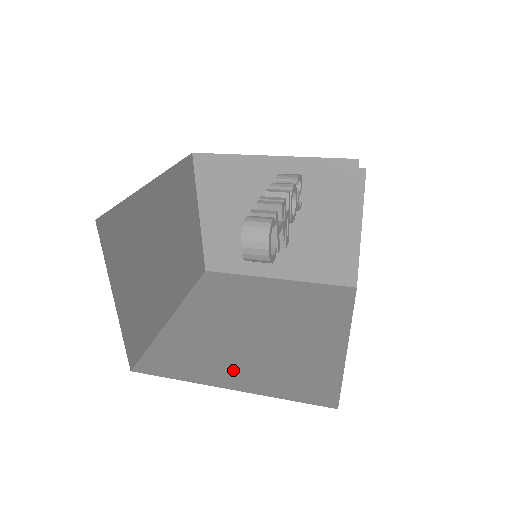
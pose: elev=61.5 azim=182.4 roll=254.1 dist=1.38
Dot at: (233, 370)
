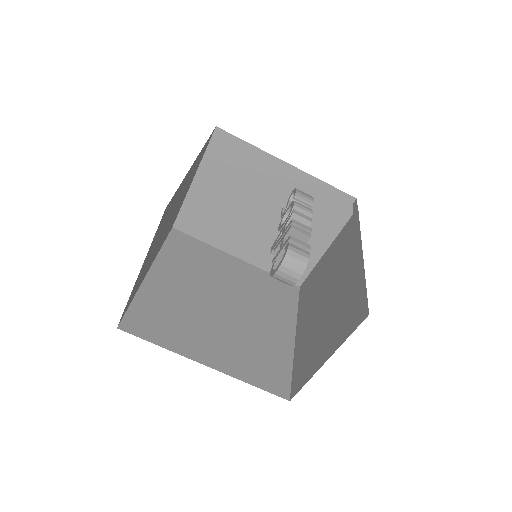
Dot at: (209, 348)
